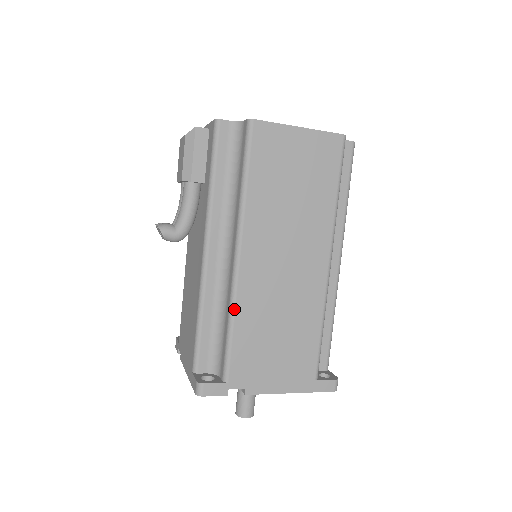
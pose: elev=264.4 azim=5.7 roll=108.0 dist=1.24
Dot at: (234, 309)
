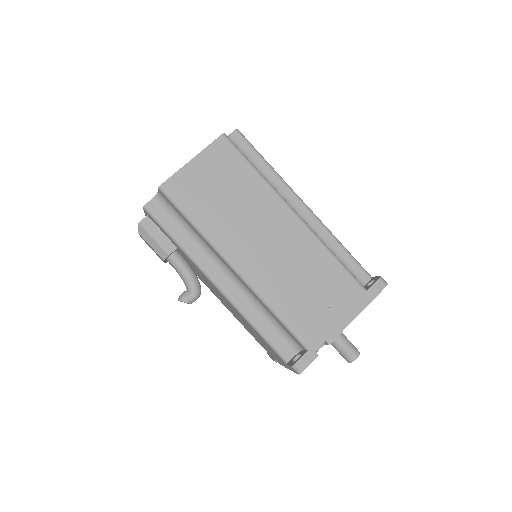
Dot at: (266, 302)
